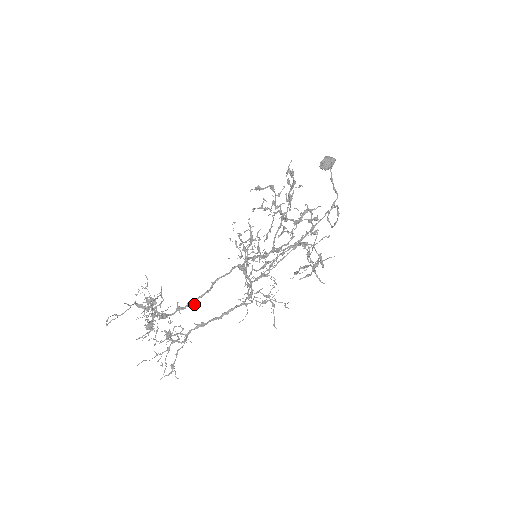
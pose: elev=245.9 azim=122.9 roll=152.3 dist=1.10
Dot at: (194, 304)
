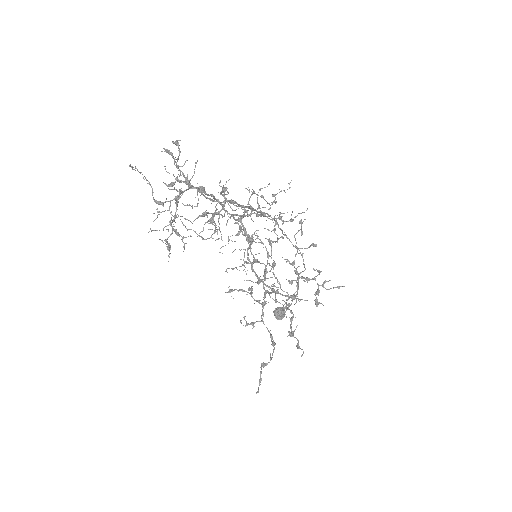
Dot at: (214, 196)
